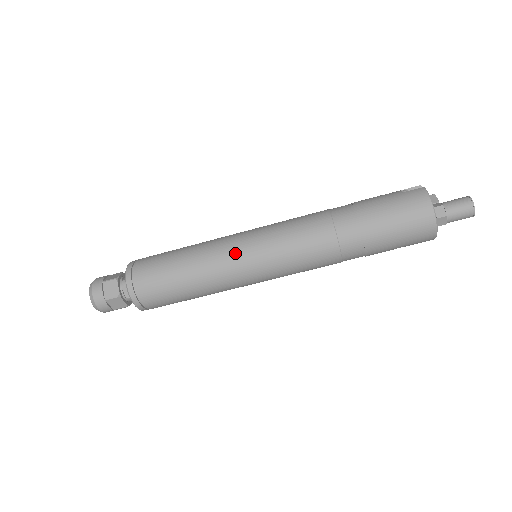
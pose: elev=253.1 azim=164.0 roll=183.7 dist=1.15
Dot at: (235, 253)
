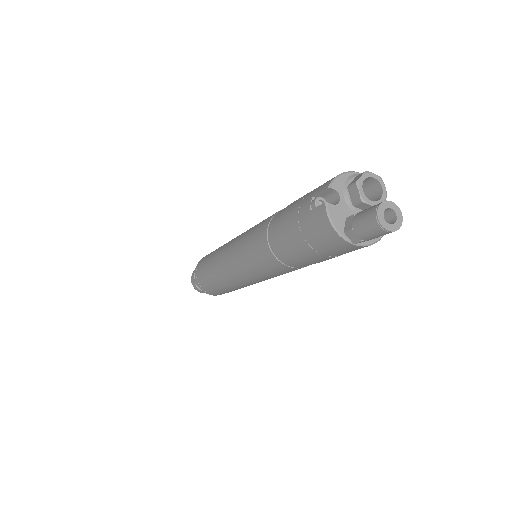
Dot at: (233, 275)
